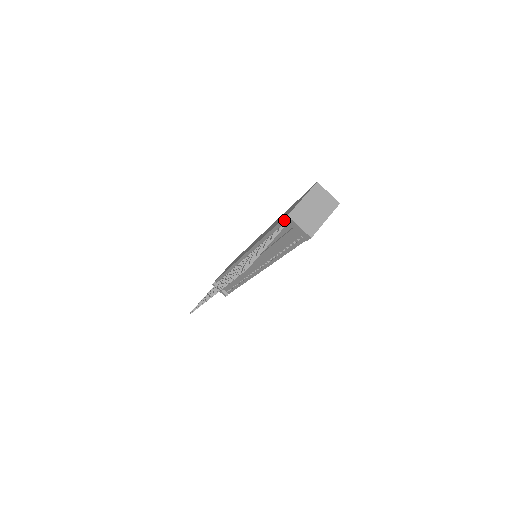
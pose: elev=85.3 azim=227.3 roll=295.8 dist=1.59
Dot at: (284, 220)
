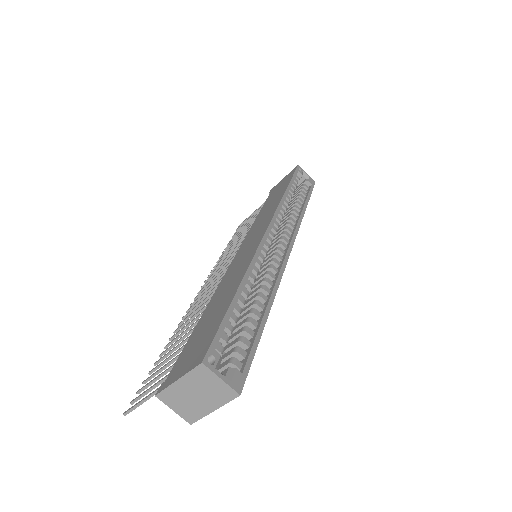
Dot at: occluded
